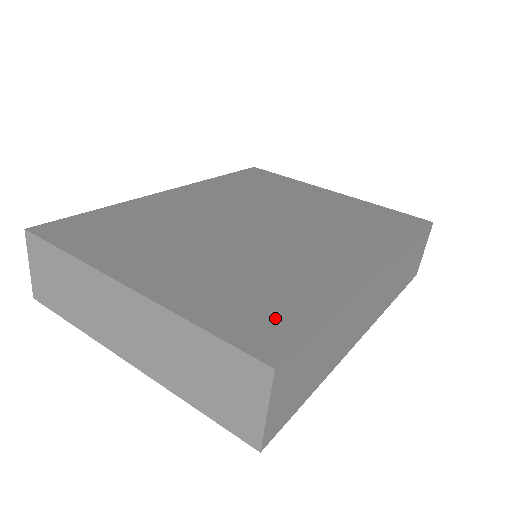
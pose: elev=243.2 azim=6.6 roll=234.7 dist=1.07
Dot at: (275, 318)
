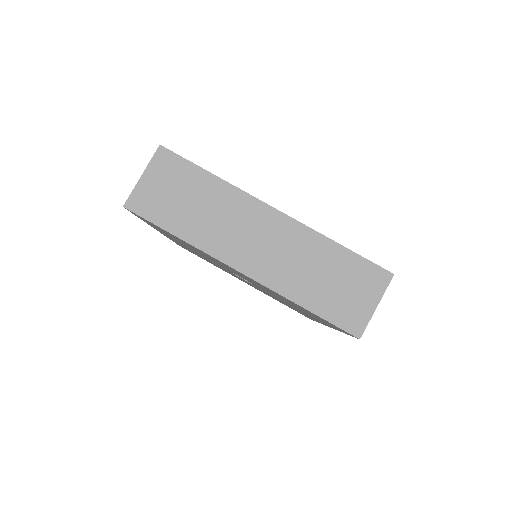
Dot at: occluded
